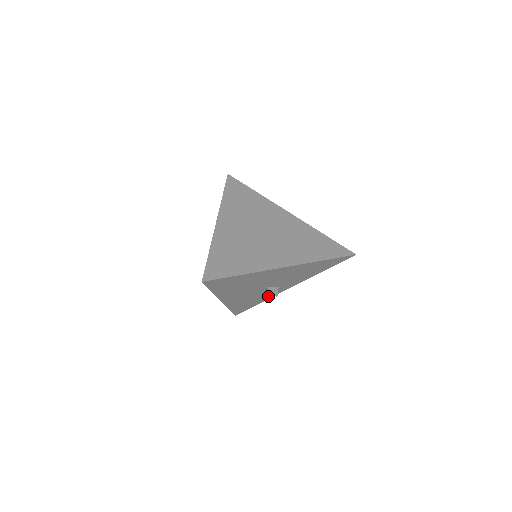
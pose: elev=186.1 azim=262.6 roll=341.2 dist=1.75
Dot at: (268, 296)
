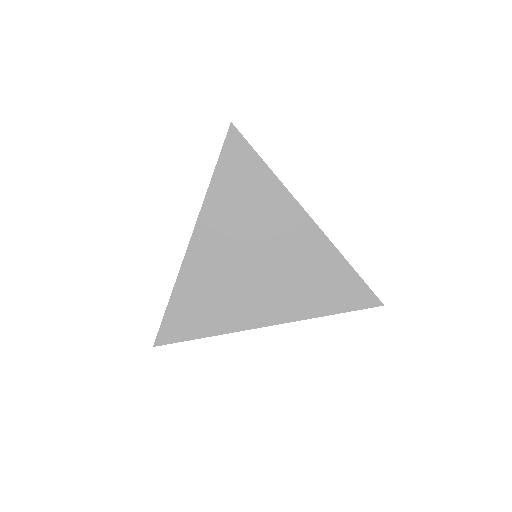
Dot at: occluded
